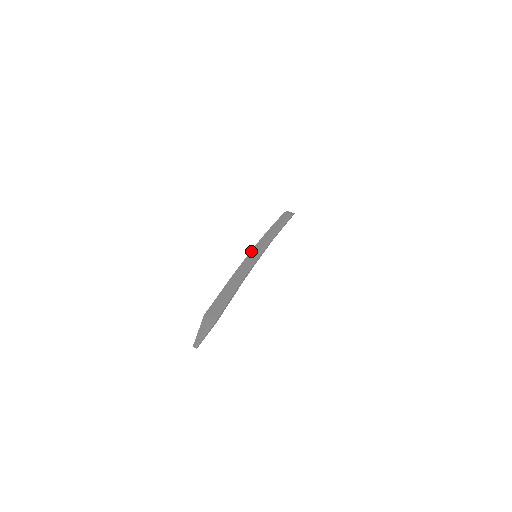
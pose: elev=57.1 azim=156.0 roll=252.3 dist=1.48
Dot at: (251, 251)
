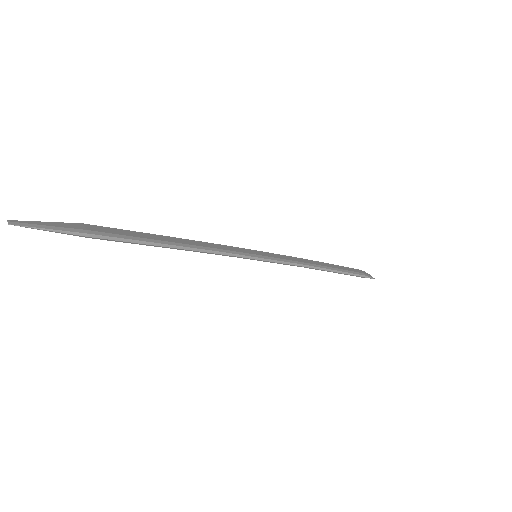
Dot at: (255, 250)
